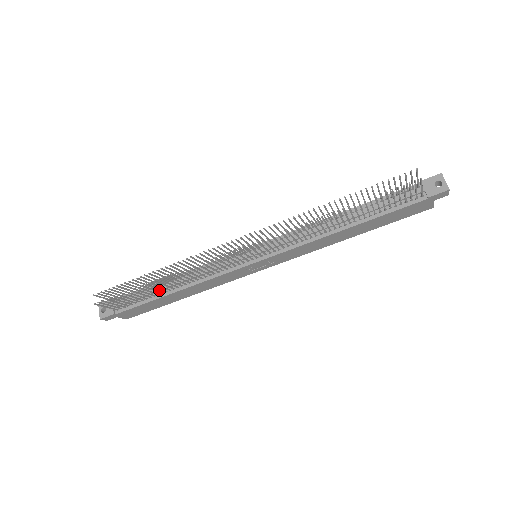
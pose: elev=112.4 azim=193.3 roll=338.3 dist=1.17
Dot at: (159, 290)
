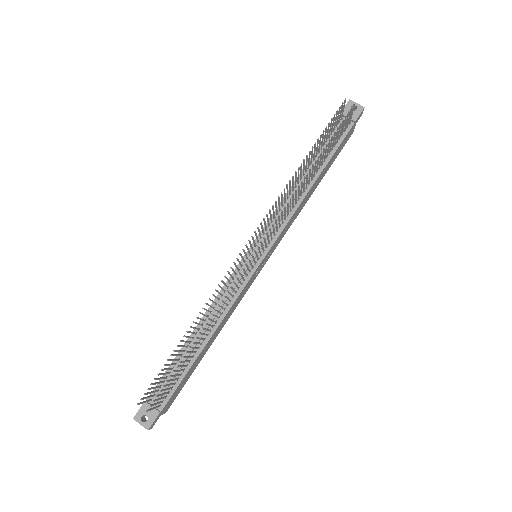
Dot at: occluded
